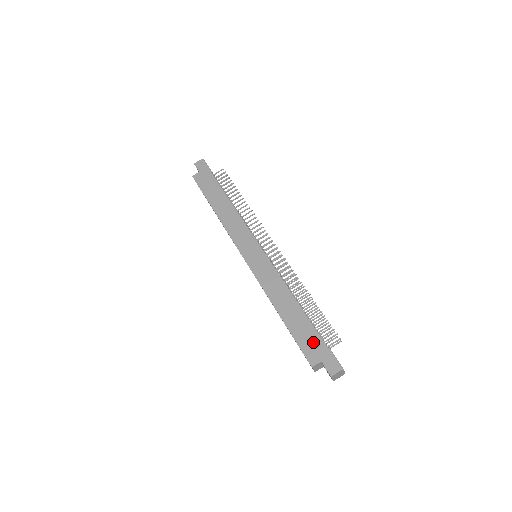
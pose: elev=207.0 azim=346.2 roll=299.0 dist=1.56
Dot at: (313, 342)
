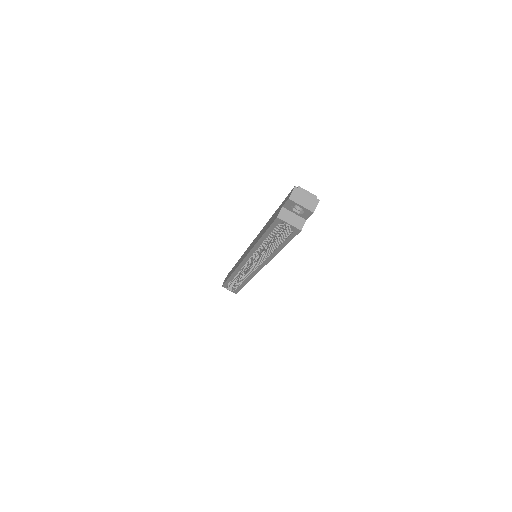
Dot at: (277, 212)
